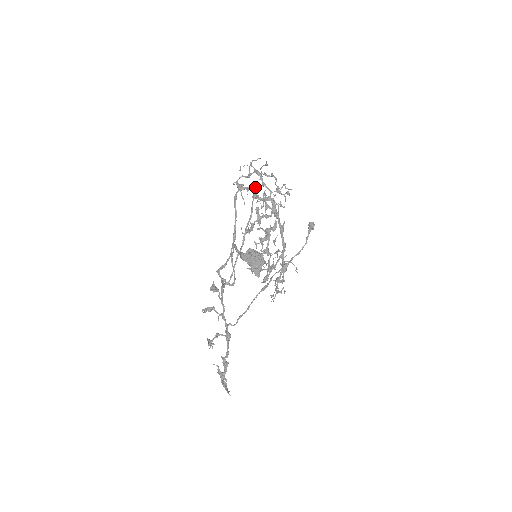
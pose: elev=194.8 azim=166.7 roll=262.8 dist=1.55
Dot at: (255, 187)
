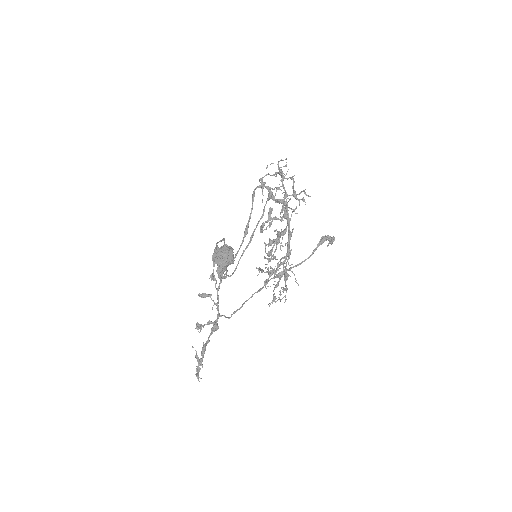
Dot at: (276, 187)
